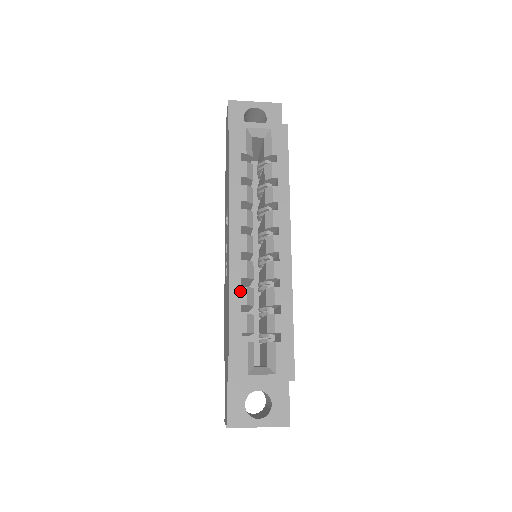
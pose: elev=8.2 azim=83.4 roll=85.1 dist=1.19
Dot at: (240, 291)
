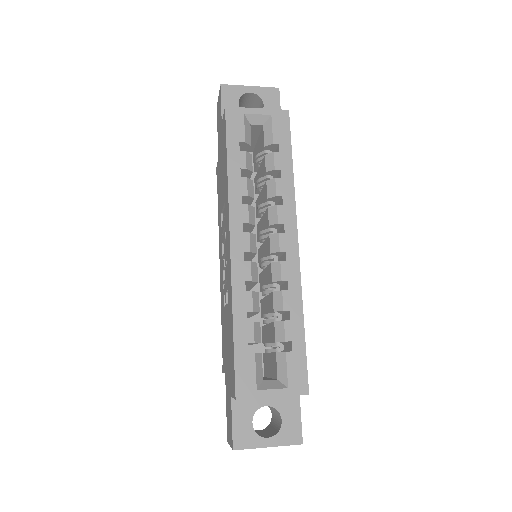
Dot at: (244, 296)
